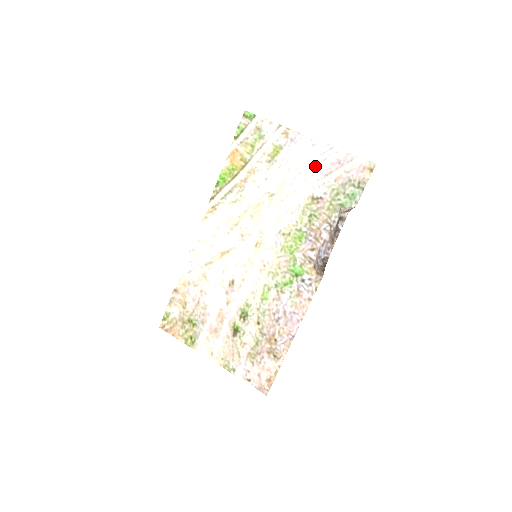
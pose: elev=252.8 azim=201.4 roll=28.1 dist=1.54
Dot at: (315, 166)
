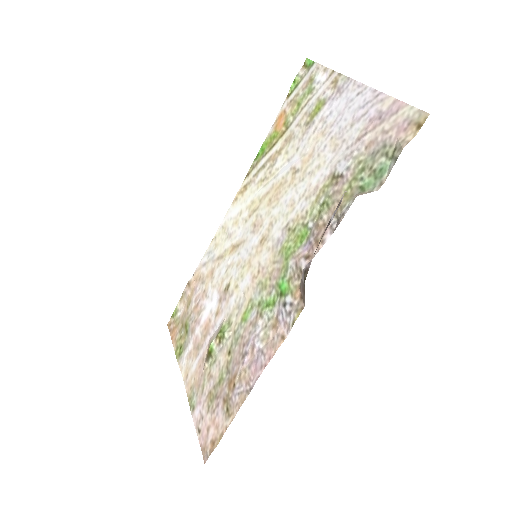
Dot at: (351, 126)
